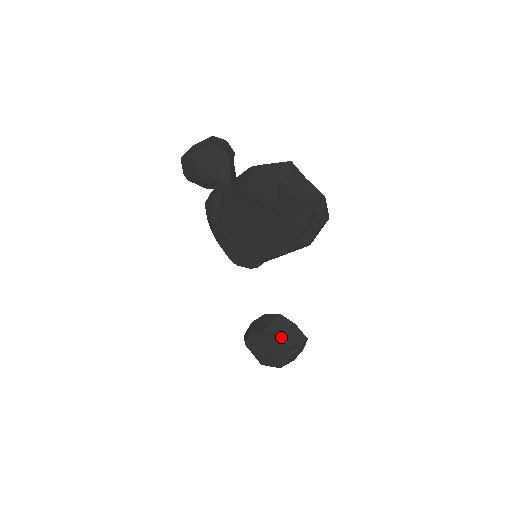
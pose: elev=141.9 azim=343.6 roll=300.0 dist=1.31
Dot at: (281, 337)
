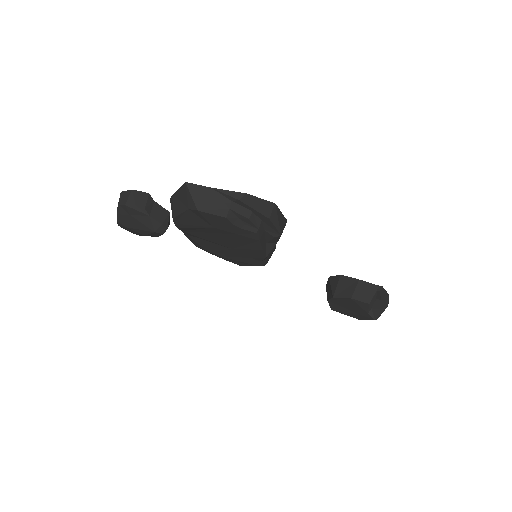
Dot at: (351, 299)
